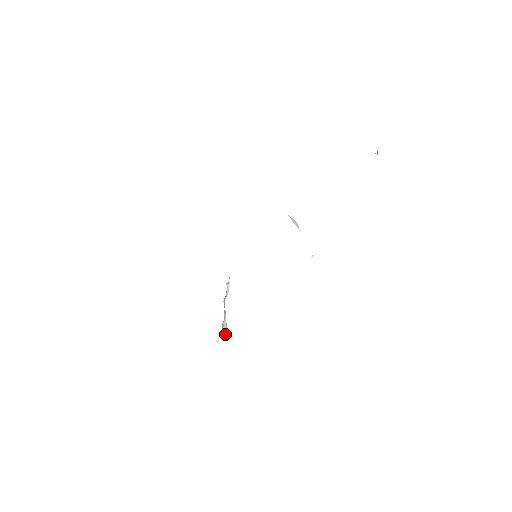
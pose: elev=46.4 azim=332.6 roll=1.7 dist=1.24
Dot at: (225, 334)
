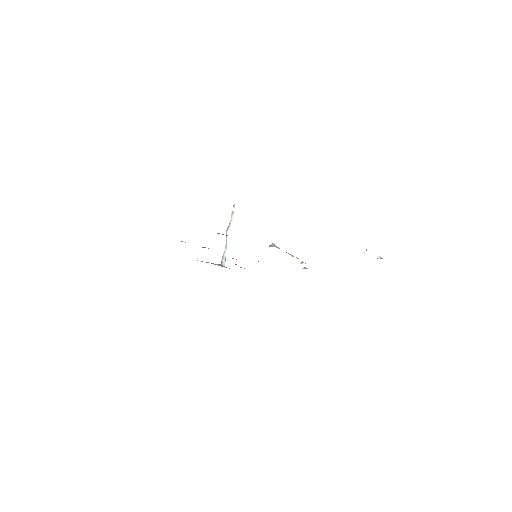
Dot at: occluded
